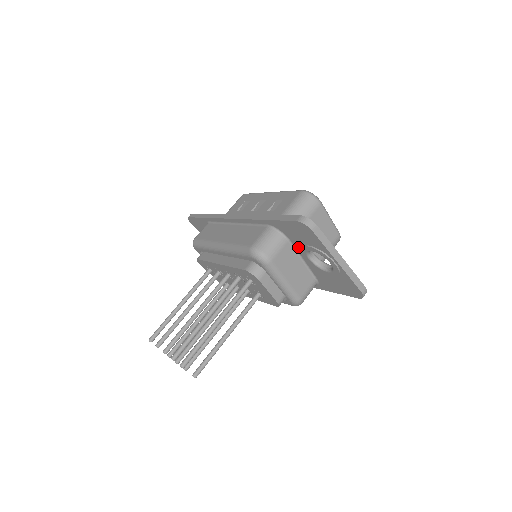
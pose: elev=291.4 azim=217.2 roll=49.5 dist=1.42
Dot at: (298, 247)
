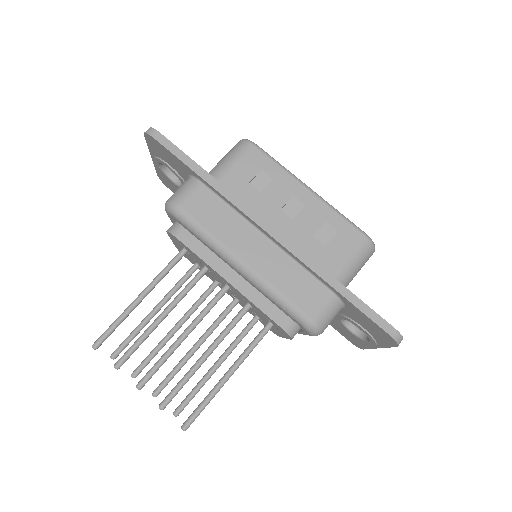
Dot at: (344, 313)
